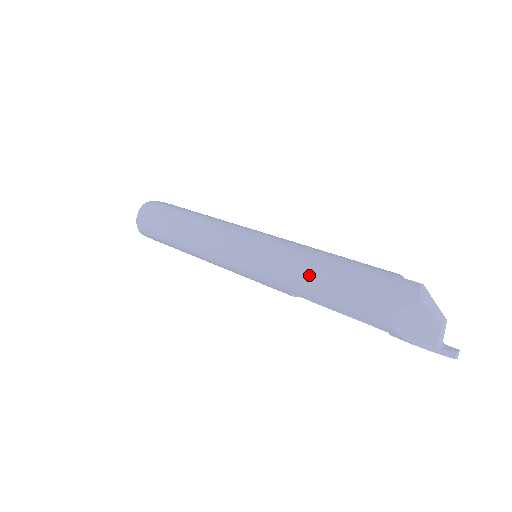
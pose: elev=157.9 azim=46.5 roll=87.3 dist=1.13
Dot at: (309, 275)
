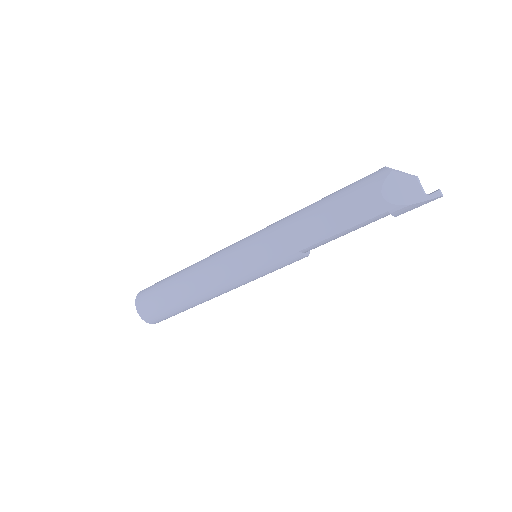
Dot at: (306, 221)
